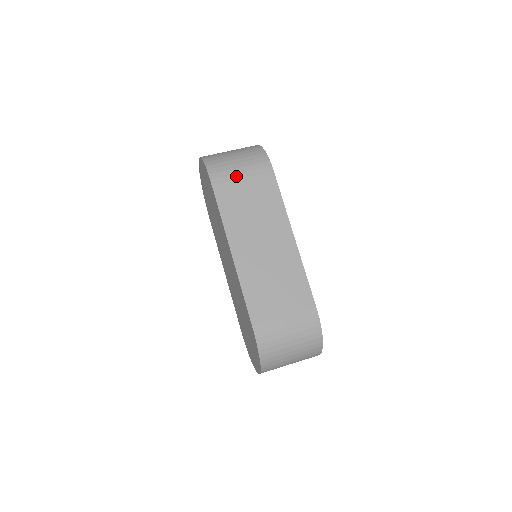
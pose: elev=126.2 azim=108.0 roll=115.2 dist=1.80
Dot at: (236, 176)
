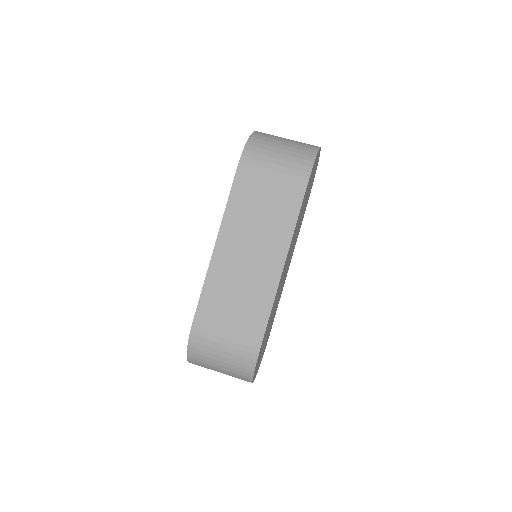
Dot at: (266, 171)
